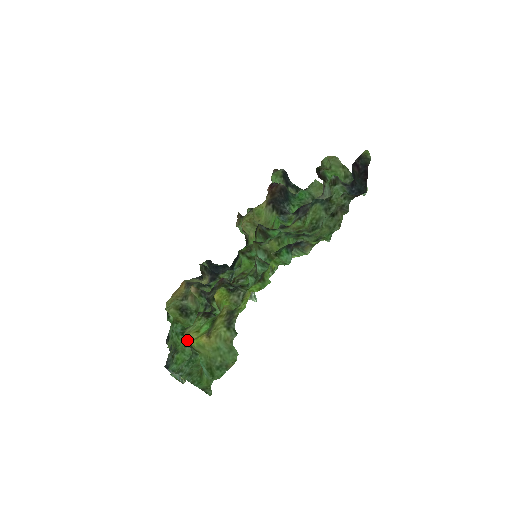
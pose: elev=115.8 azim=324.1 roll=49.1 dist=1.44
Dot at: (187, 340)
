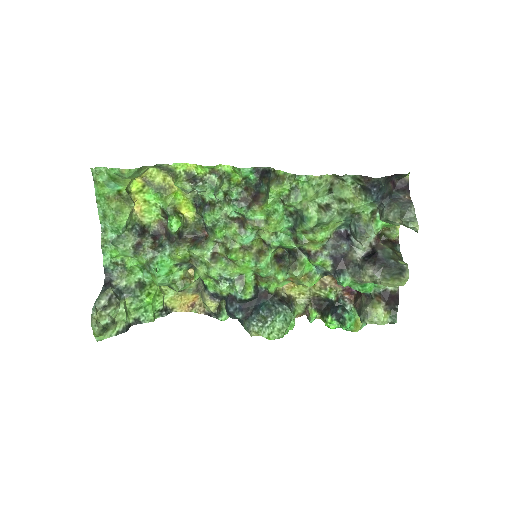
Dot at: occluded
